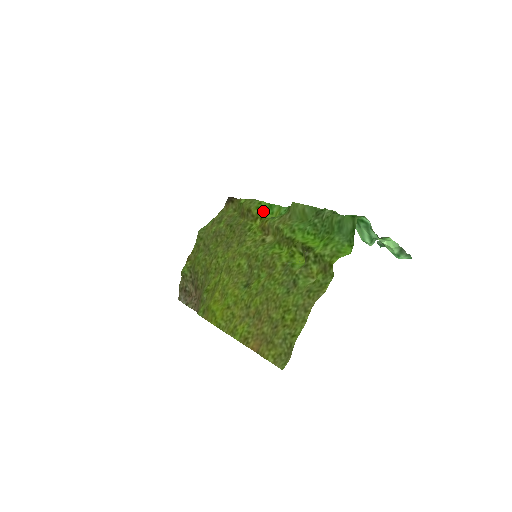
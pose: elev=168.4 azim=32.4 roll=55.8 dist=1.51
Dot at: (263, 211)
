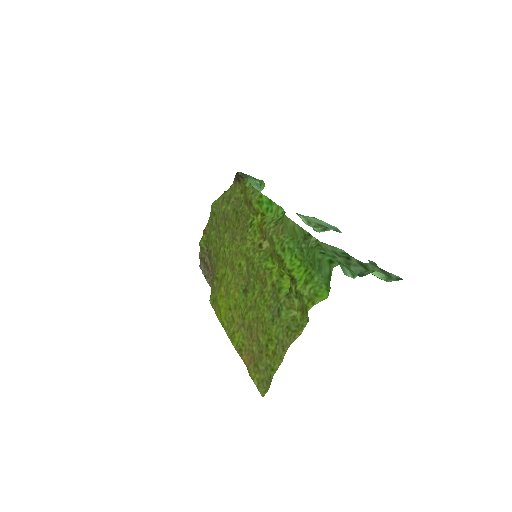
Dot at: (263, 206)
